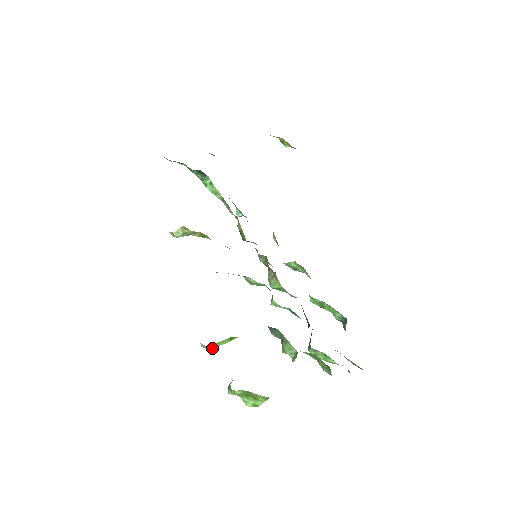
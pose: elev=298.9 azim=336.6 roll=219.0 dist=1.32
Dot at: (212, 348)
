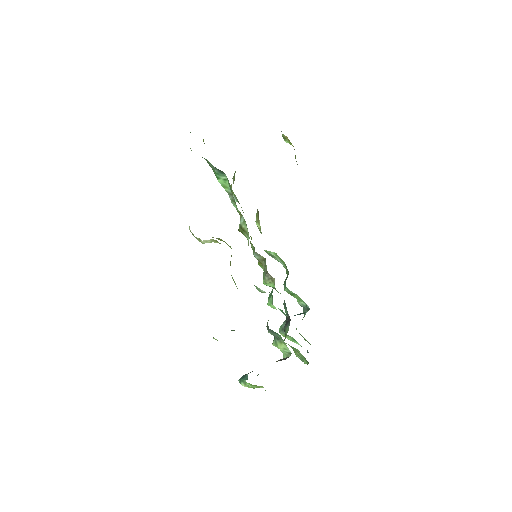
Dot at: occluded
